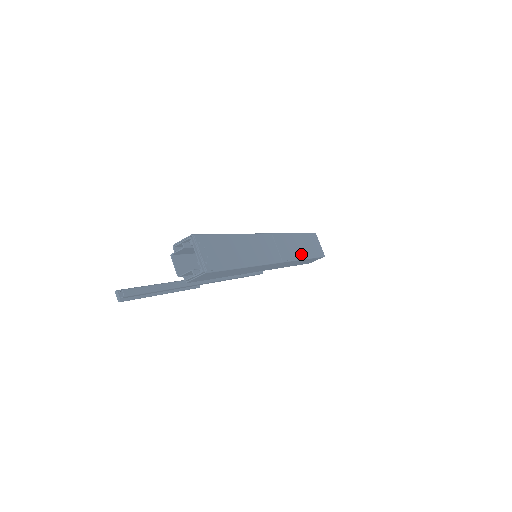
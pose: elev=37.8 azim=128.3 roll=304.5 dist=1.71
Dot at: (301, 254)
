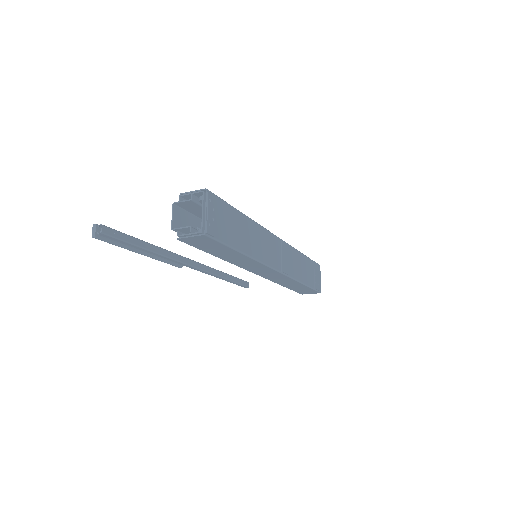
Dot at: (301, 276)
